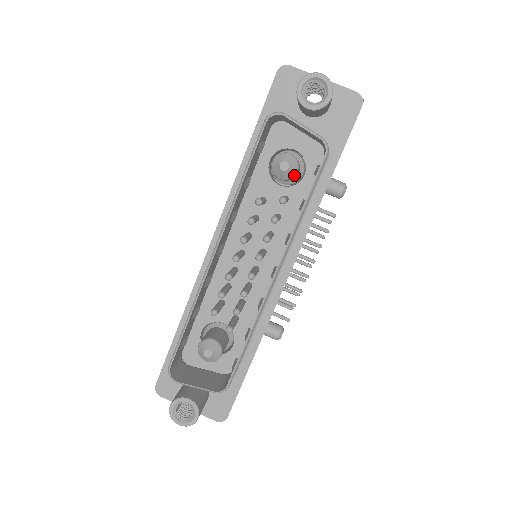
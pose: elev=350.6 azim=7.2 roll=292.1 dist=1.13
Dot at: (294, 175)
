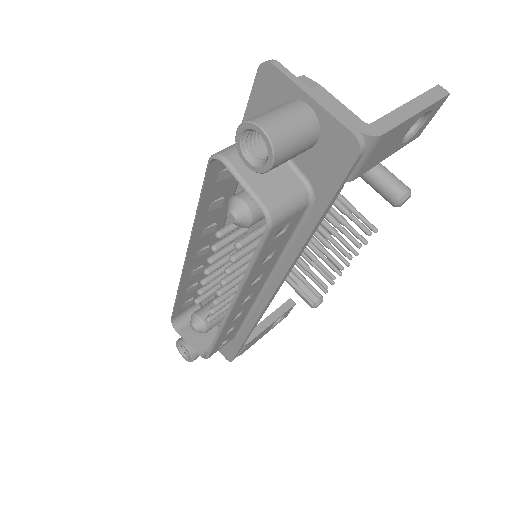
Dot at: (247, 226)
